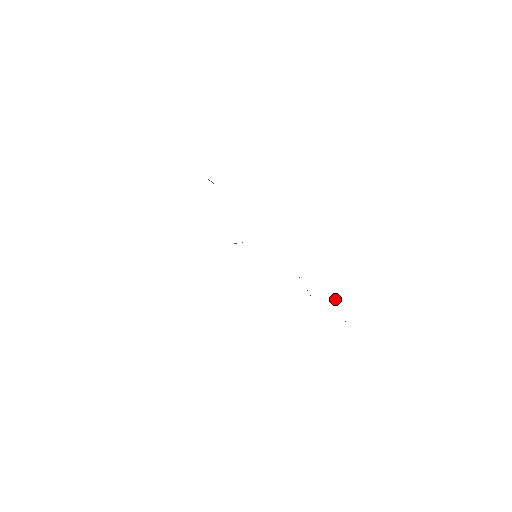
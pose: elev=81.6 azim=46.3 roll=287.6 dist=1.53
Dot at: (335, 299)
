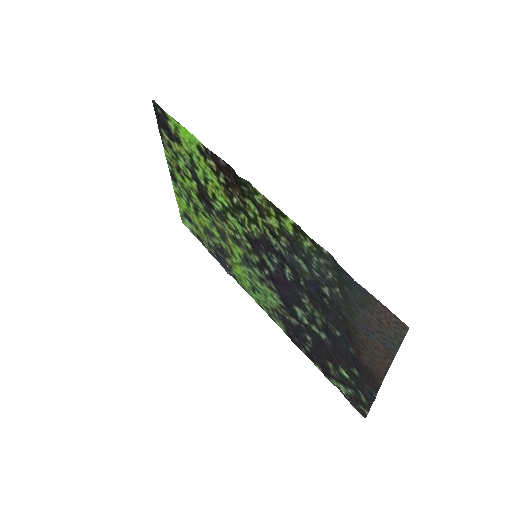
Dot at: (348, 398)
